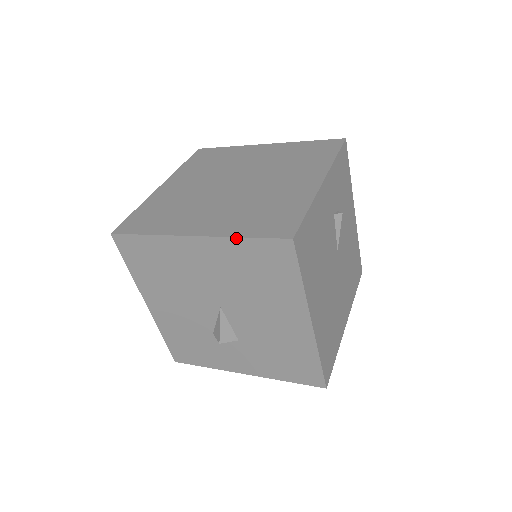
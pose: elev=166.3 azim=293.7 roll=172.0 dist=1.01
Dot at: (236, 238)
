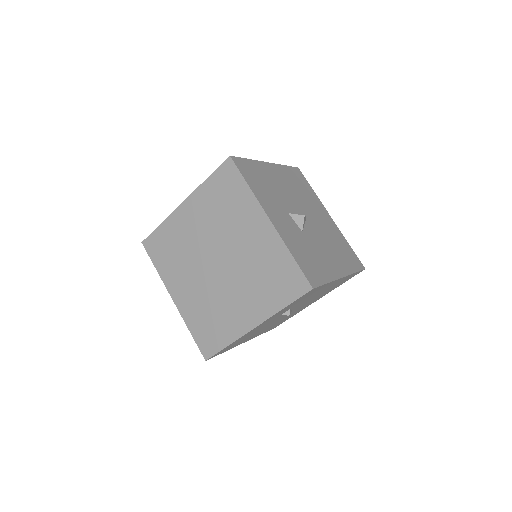
Dot at: (188, 327)
